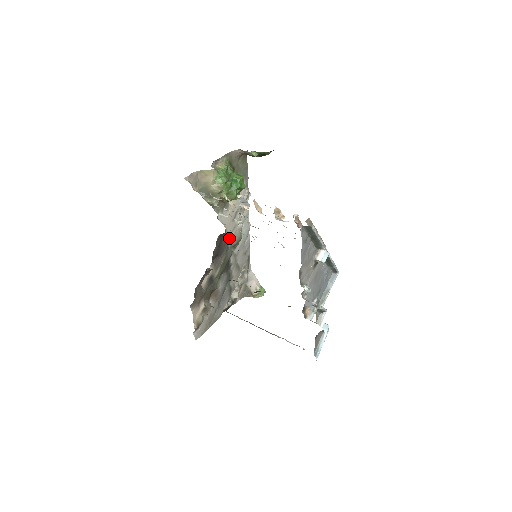
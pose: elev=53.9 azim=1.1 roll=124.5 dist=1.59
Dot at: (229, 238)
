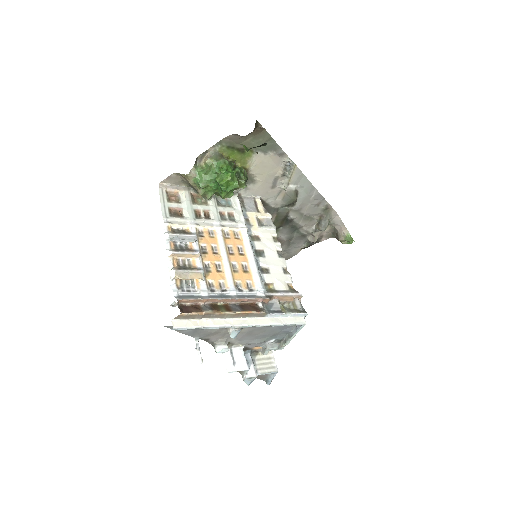
Dot at: (275, 202)
